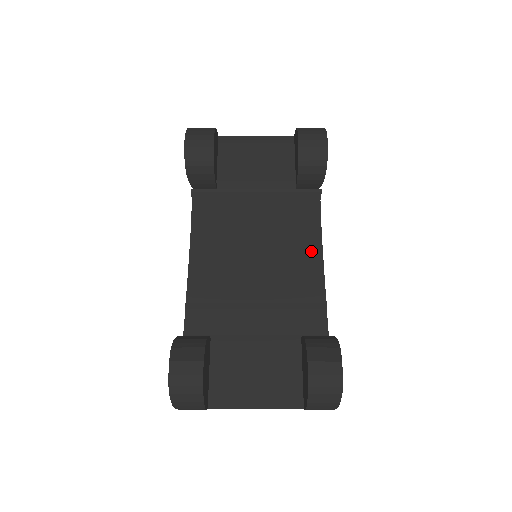
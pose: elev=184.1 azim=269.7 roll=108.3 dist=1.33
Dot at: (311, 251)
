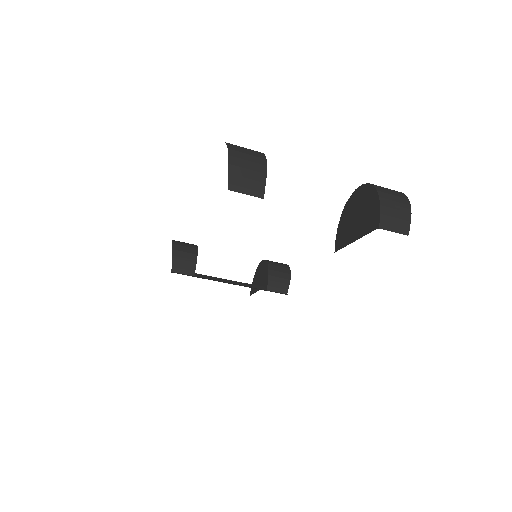
Dot at: occluded
